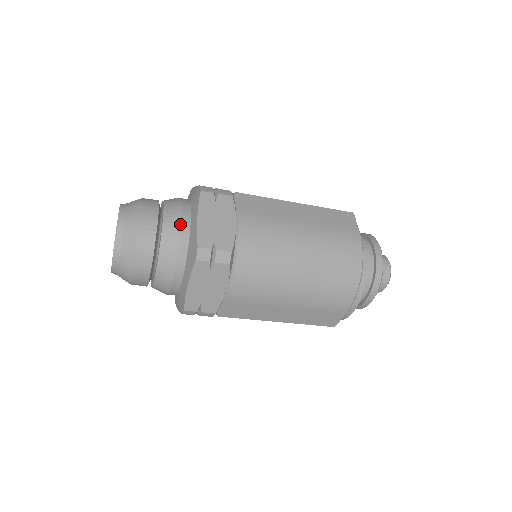
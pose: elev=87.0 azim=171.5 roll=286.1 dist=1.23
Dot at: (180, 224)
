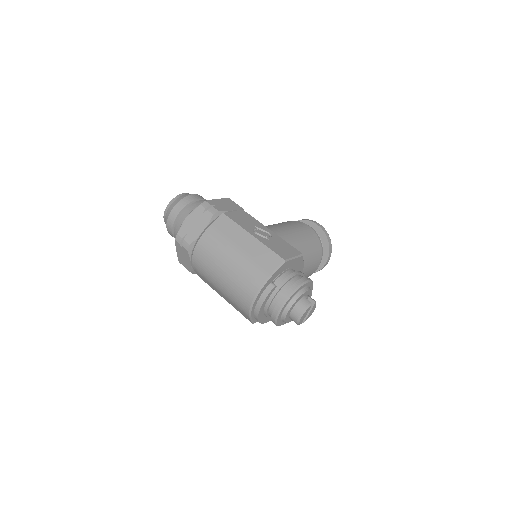
Dot at: (186, 218)
